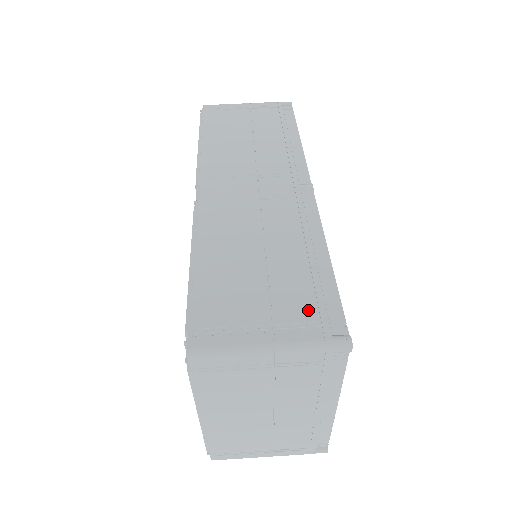
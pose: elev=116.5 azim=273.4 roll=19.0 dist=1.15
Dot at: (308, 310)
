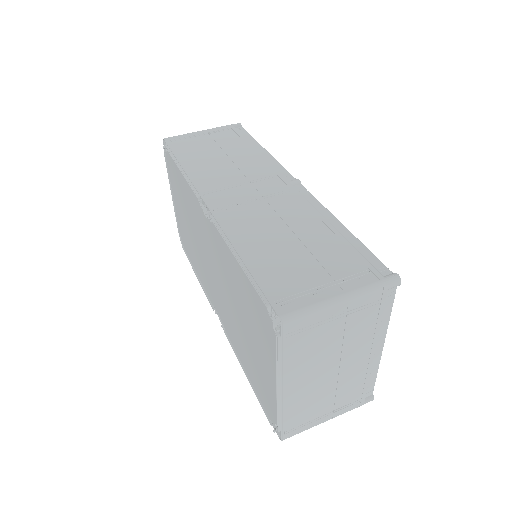
Dot at: (354, 264)
